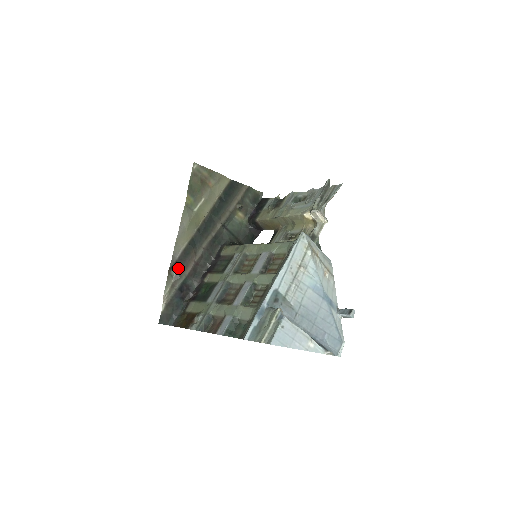
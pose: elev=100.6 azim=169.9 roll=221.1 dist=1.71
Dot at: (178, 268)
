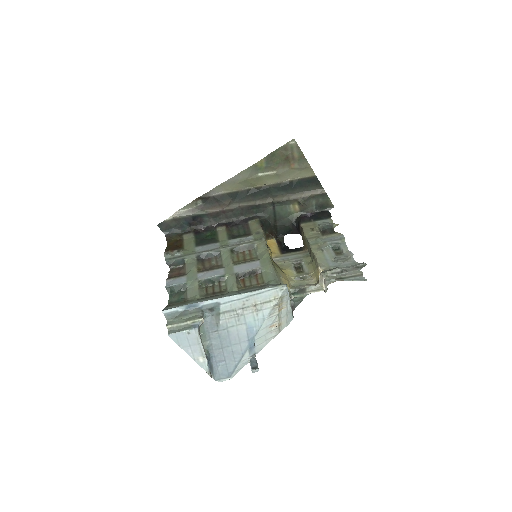
Dot at: (206, 202)
